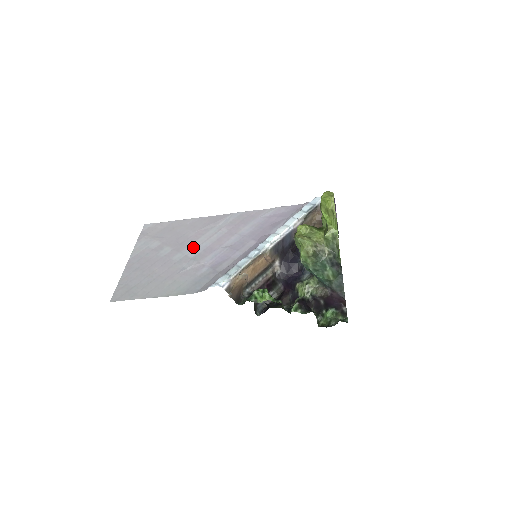
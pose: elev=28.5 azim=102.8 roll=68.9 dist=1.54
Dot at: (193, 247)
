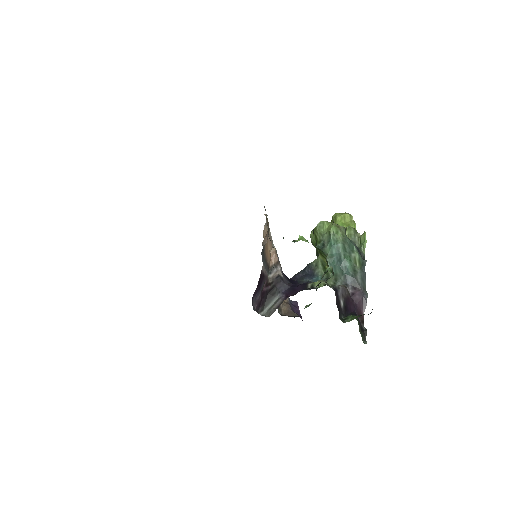
Dot at: occluded
